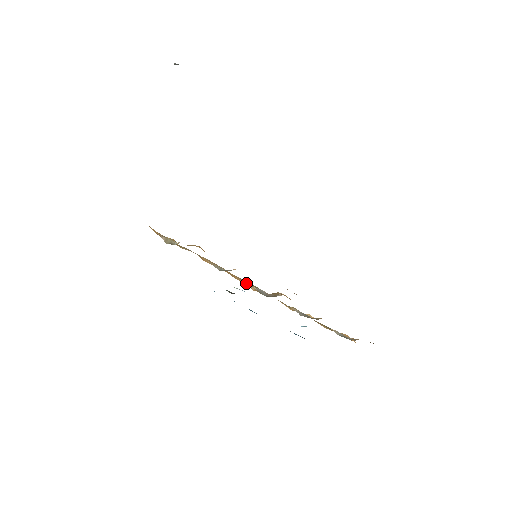
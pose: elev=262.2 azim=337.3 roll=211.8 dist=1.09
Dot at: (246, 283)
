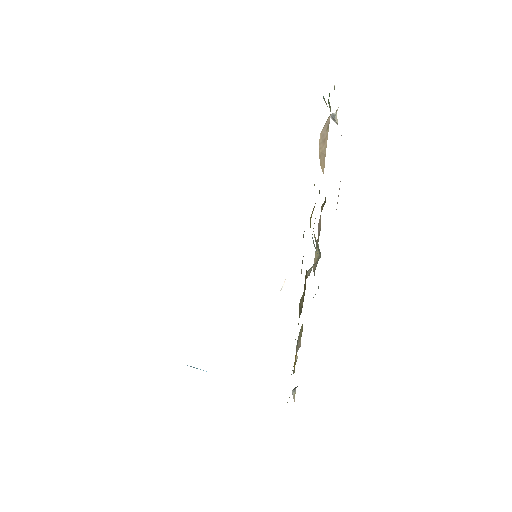
Dot at: occluded
